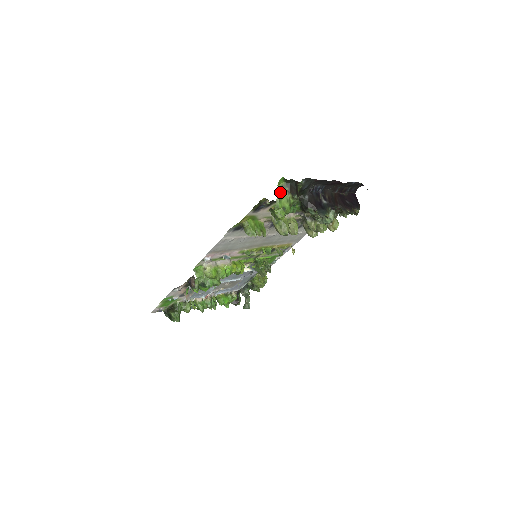
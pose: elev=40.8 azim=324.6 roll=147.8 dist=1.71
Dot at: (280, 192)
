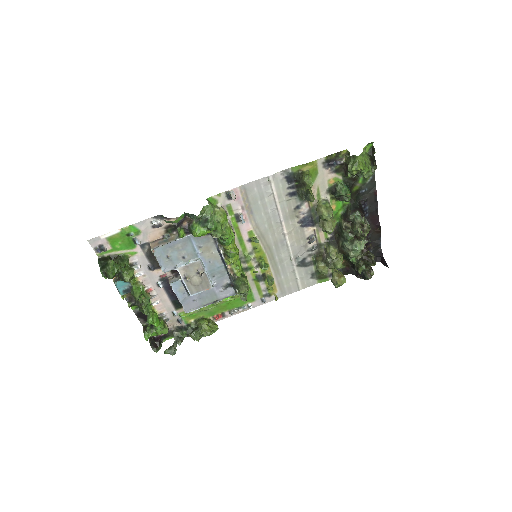
Dot at: occluded
